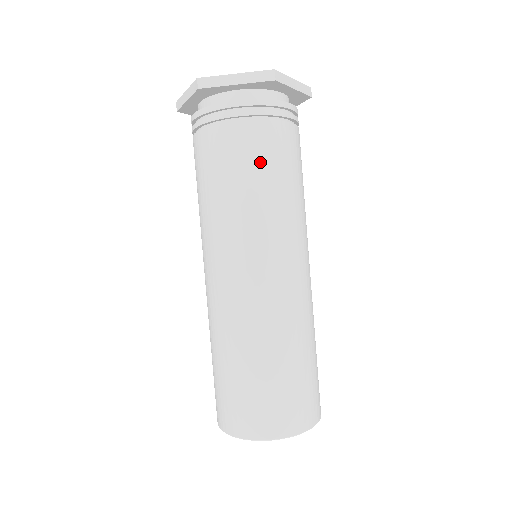
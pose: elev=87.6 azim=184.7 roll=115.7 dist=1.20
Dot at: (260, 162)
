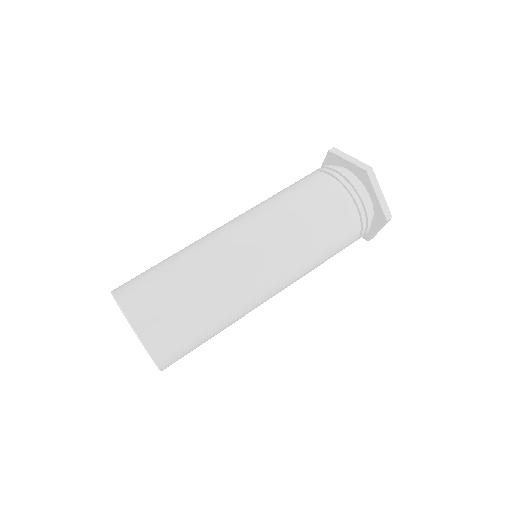
Dot at: (313, 196)
